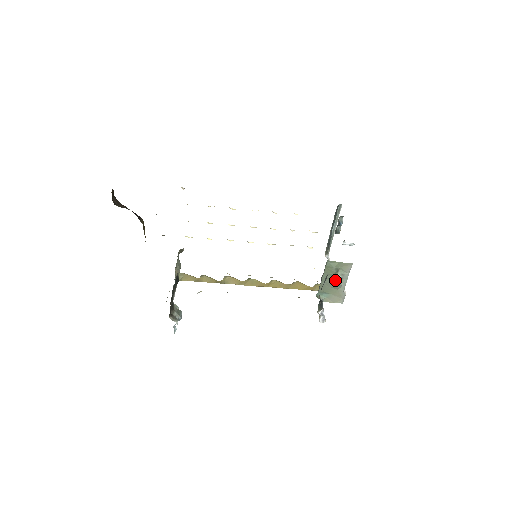
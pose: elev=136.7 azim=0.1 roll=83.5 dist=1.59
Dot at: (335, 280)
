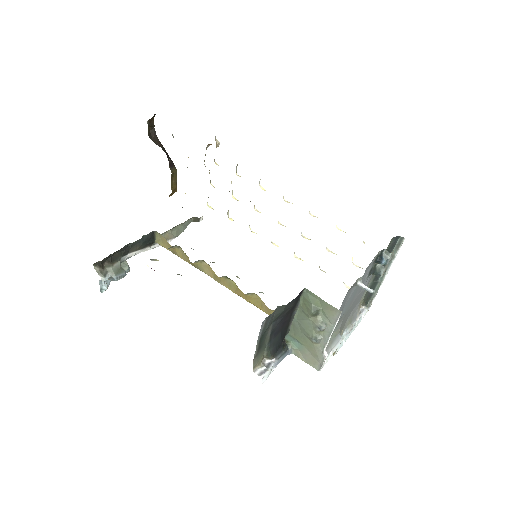
Dot at: (311, 326)
